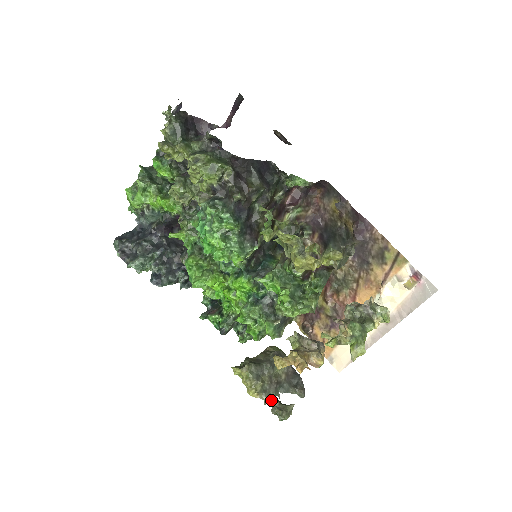
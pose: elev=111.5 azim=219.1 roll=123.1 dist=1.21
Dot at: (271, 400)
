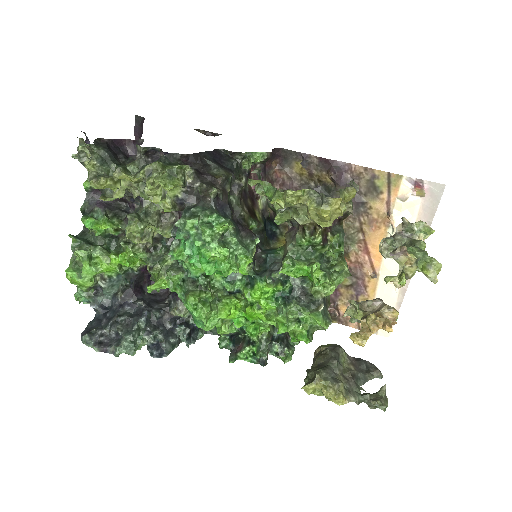
Dot at: (360, 397)
